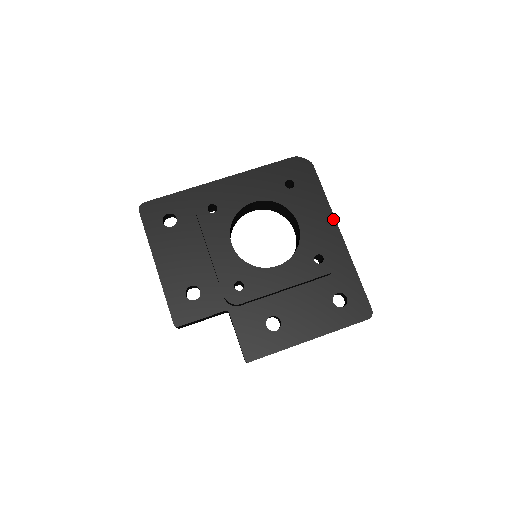
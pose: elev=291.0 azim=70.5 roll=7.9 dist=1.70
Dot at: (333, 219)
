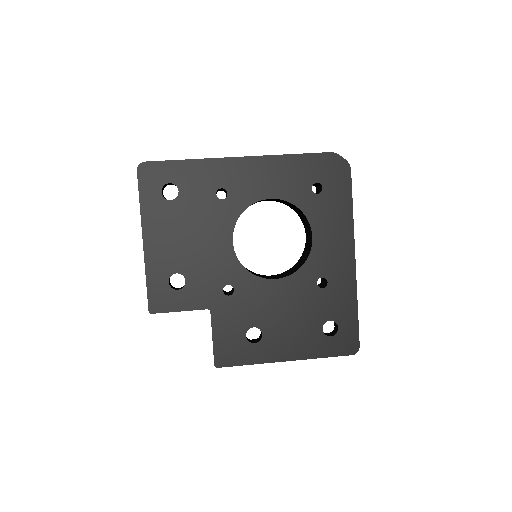
Dot at: (352, 239)
